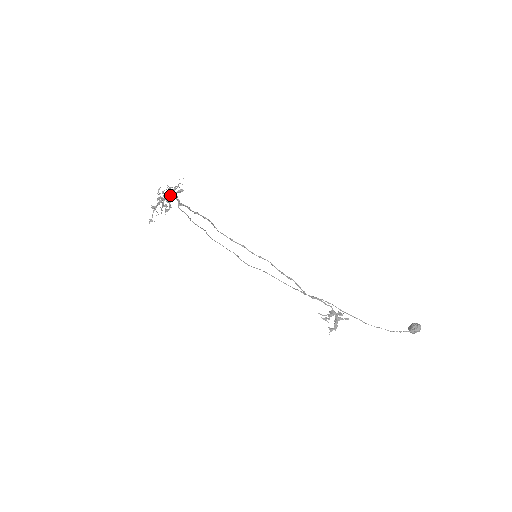
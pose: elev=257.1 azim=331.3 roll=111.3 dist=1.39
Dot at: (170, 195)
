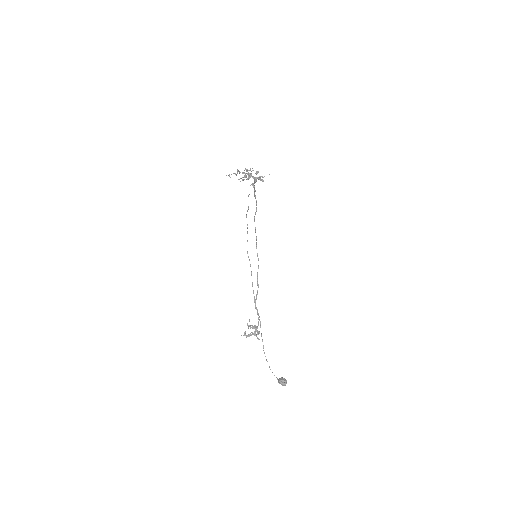
Dot at: occluded
